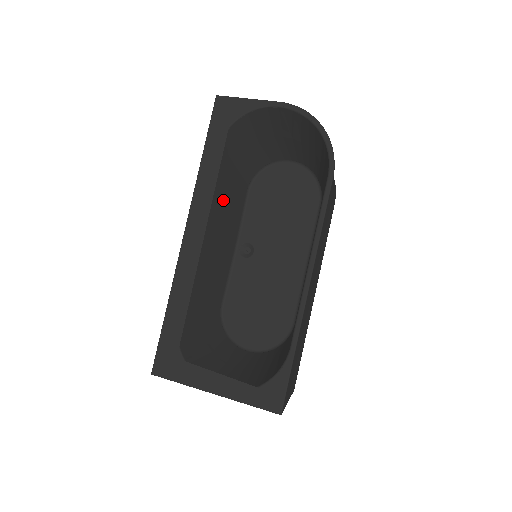
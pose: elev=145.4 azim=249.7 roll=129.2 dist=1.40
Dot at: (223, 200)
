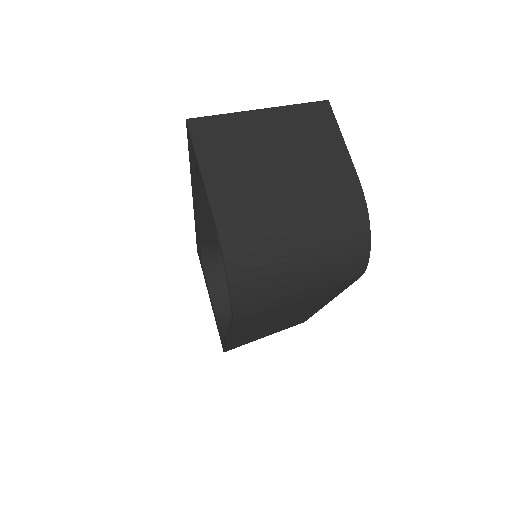
Dot at: occluded
